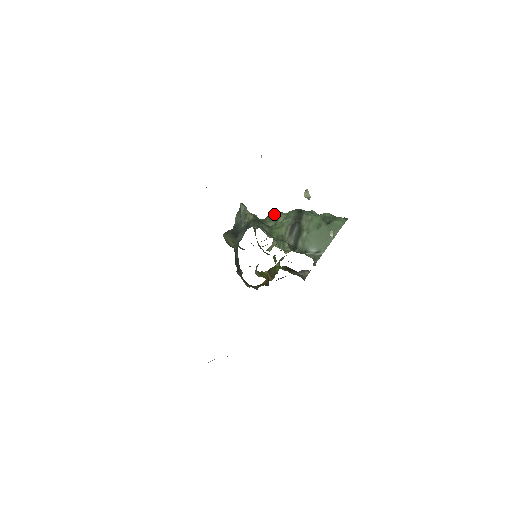
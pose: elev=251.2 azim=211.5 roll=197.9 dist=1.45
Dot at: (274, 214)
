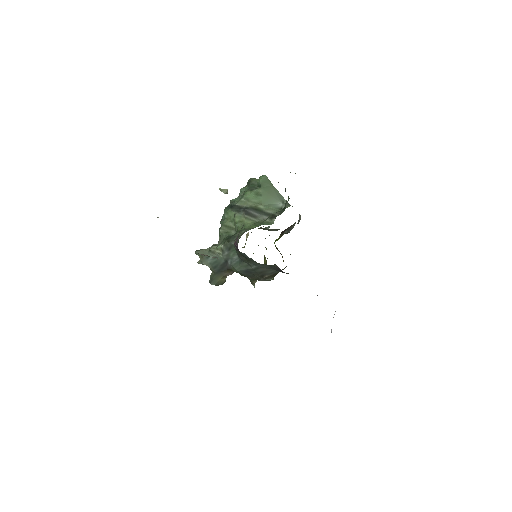
Dot at: (222, 228)
